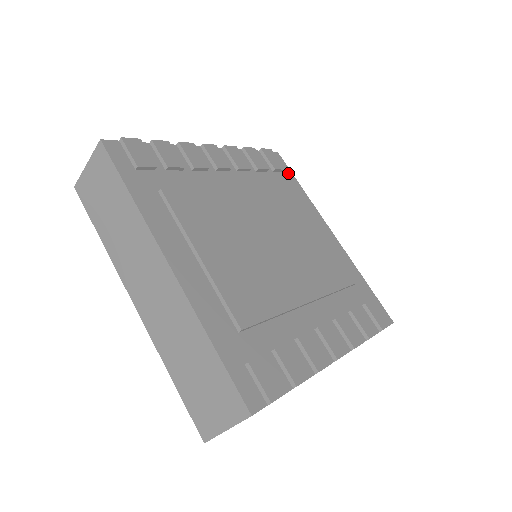
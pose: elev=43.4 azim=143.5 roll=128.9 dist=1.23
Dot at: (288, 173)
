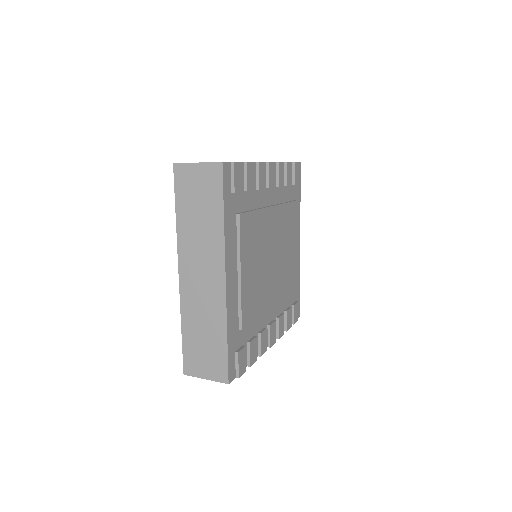
Dot at: (299, 185)
